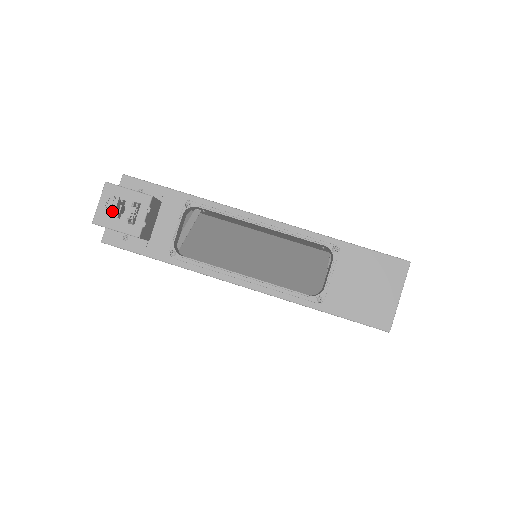
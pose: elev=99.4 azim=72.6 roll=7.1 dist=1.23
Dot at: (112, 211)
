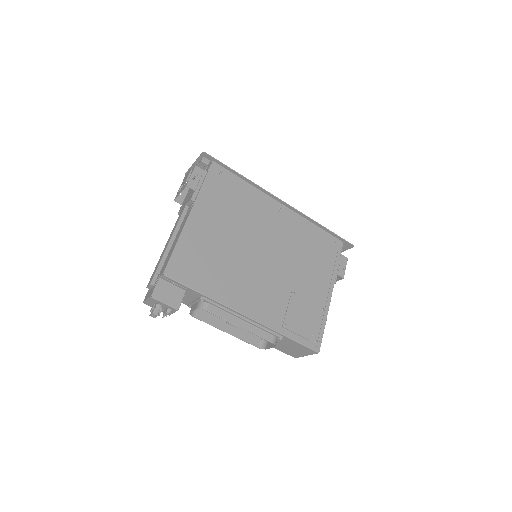
Dot at: (154, 317)
